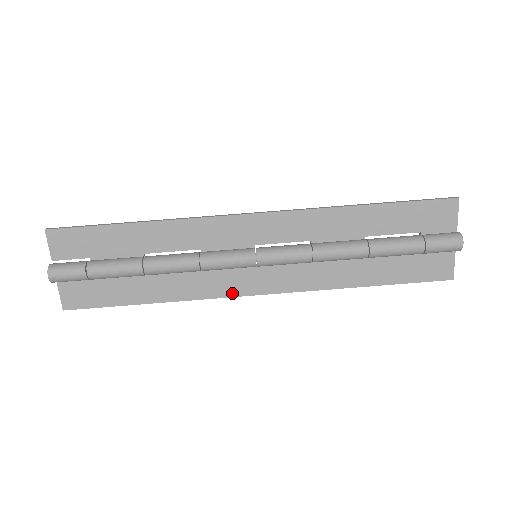
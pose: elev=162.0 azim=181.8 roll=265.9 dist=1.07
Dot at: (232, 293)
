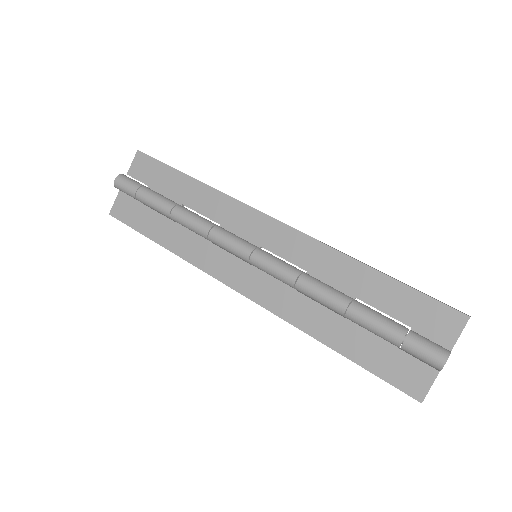
Dot at: (220, 277)
